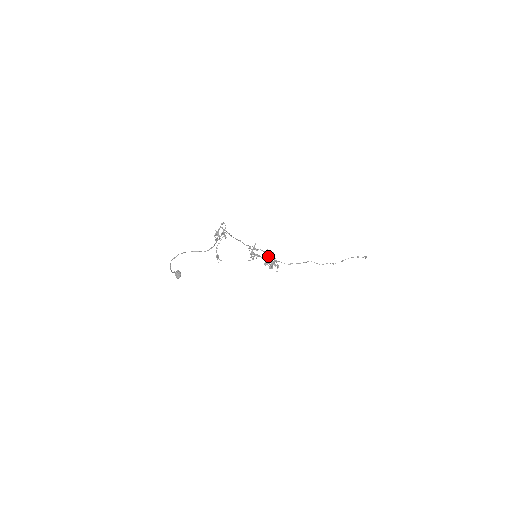
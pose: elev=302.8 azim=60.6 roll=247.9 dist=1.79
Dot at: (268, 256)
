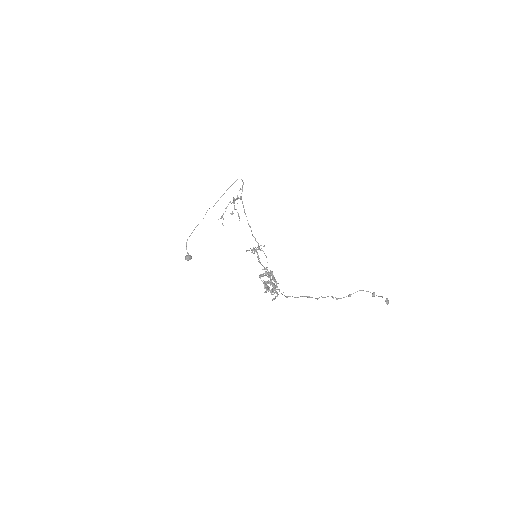
Dot at: occluded
